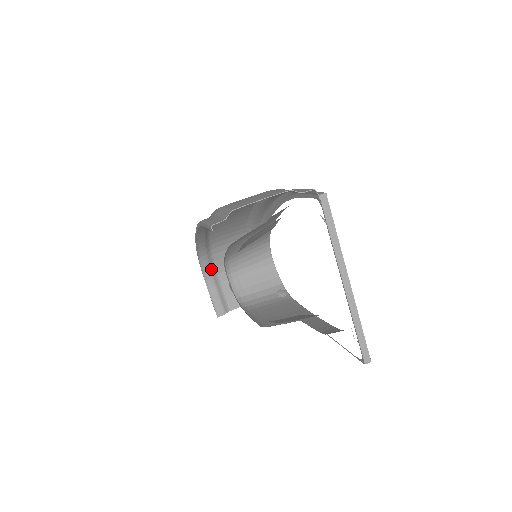
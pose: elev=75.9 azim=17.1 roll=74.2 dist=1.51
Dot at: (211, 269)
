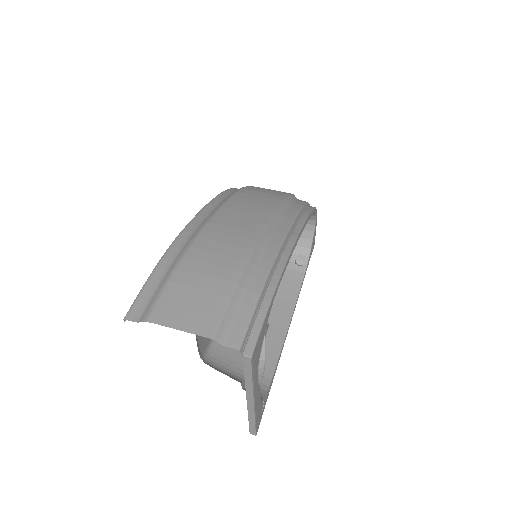
Dot at: occluded
